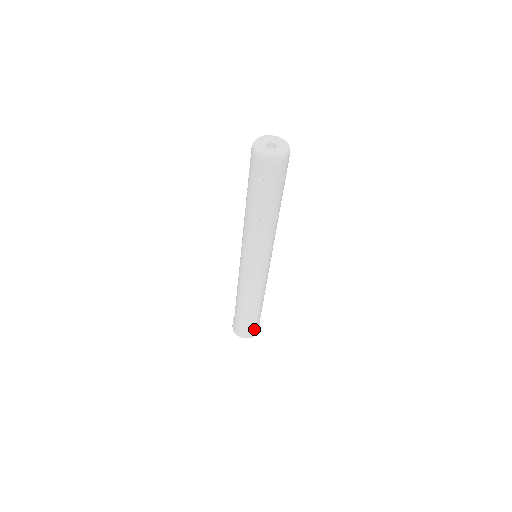
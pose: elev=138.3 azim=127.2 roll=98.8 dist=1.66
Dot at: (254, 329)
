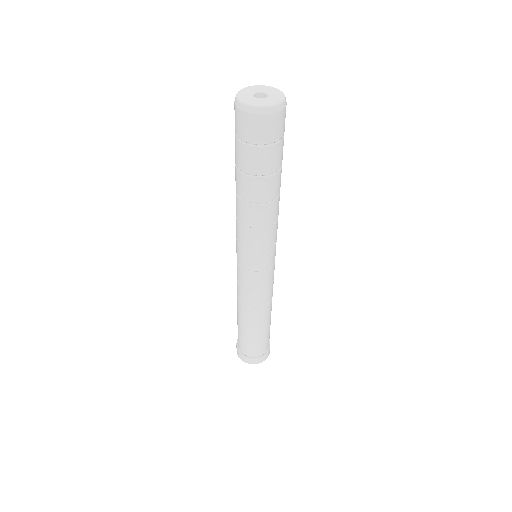
Dot at: occluded
